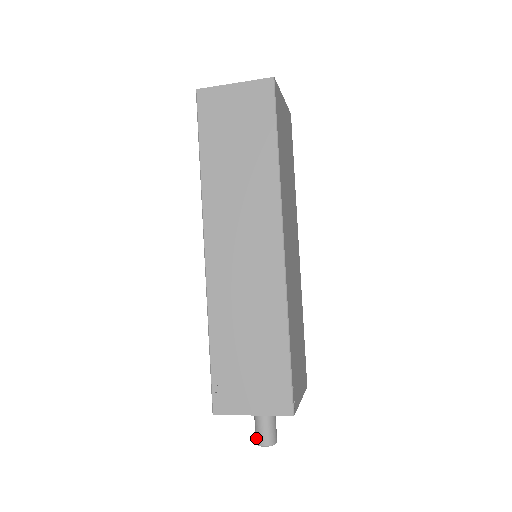
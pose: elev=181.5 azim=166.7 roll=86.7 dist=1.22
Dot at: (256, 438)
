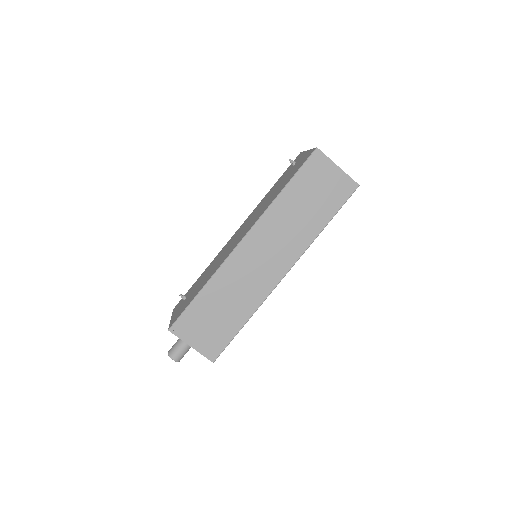
Dot at: (171, 352)
